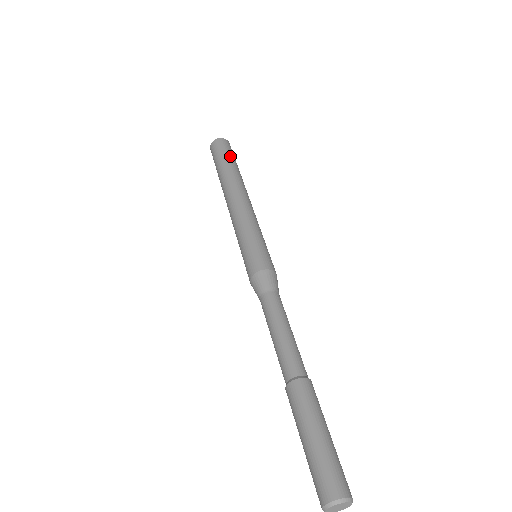
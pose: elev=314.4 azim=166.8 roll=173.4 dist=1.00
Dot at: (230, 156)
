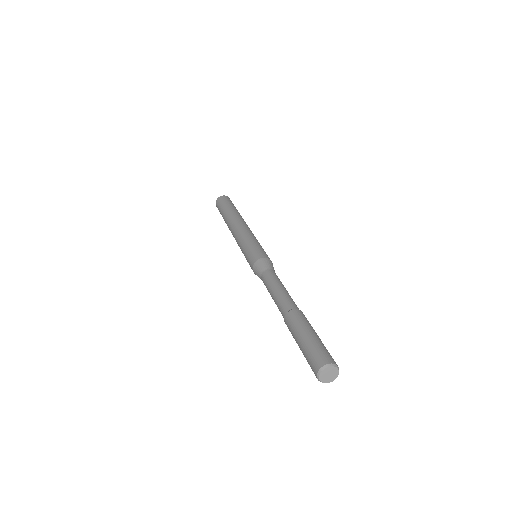
Dot at: (235, 207)
